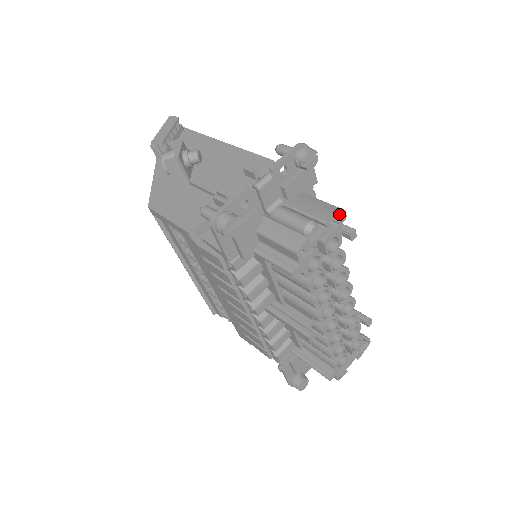
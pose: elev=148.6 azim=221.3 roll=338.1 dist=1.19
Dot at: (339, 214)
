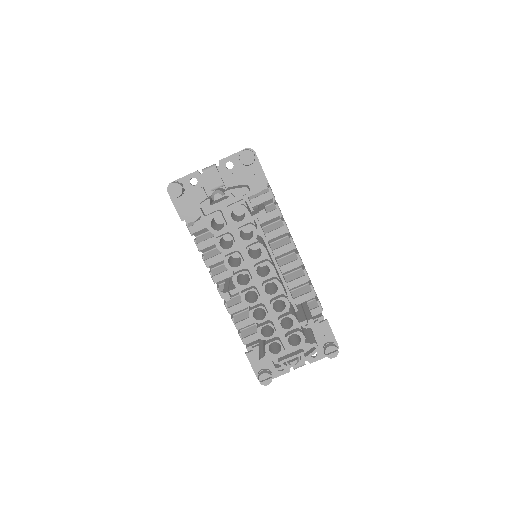
Dot at: (241, 189)
